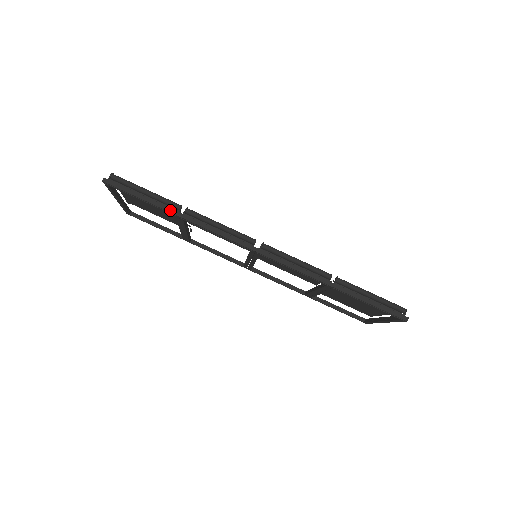
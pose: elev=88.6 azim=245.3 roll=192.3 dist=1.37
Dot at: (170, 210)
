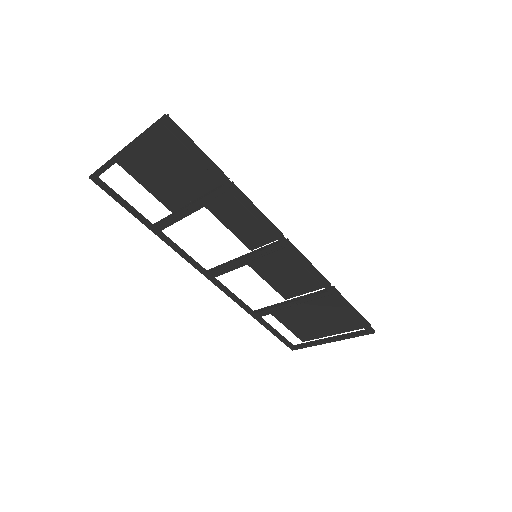
Dot at: (224, 177)
